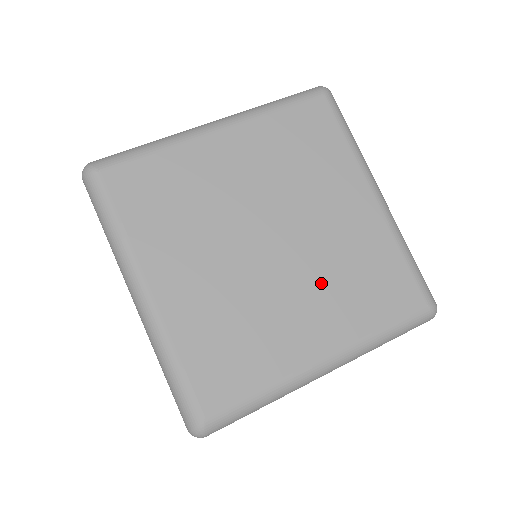
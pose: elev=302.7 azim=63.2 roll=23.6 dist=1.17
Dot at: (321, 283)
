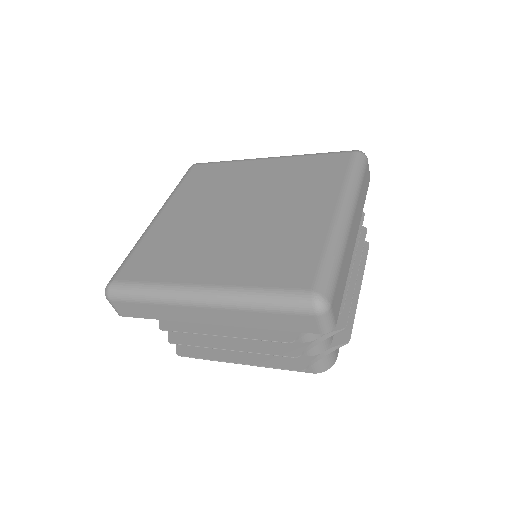
Dot at: (246, 244)
